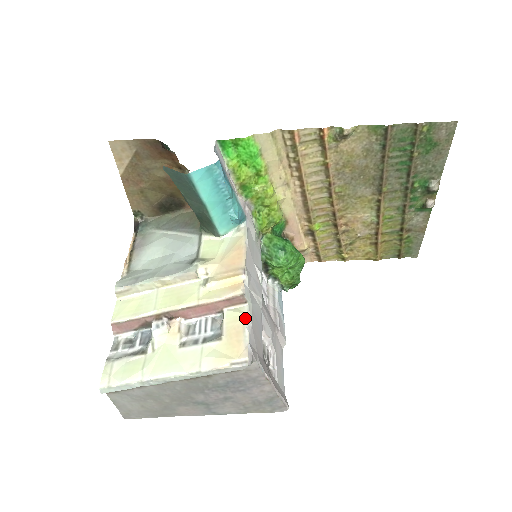
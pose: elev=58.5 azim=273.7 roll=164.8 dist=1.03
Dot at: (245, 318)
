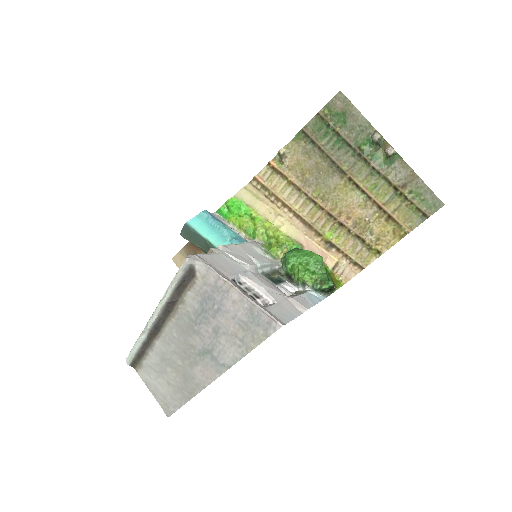
Dot at: occluded
